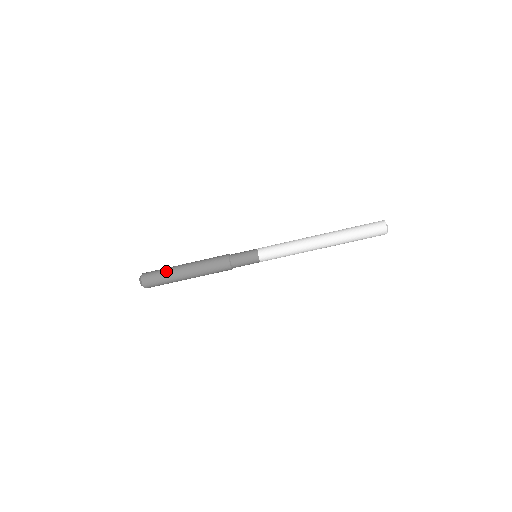
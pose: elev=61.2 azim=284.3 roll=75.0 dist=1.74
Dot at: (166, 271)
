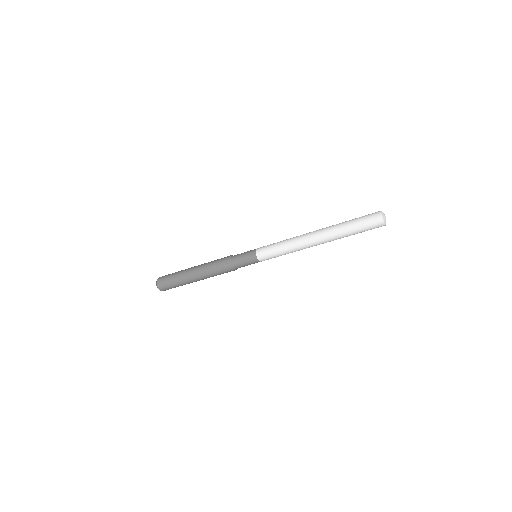
Dot at: (179, 284)
